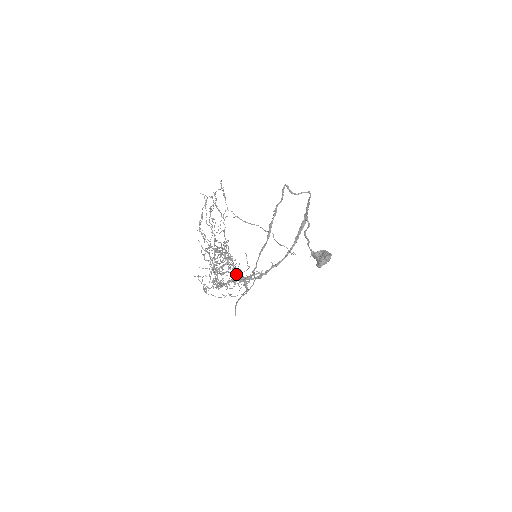
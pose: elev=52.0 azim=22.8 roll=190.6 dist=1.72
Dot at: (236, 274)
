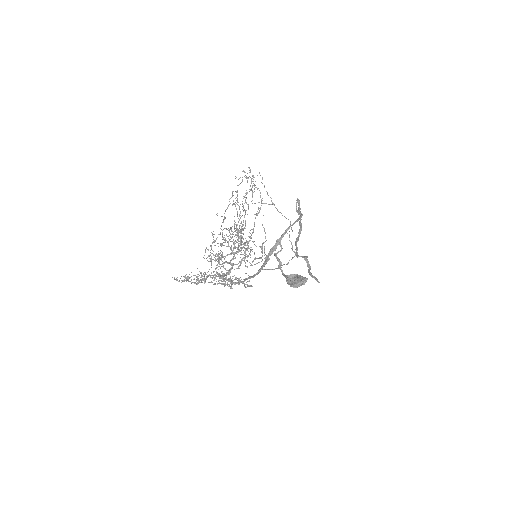
Dot at: occluded
